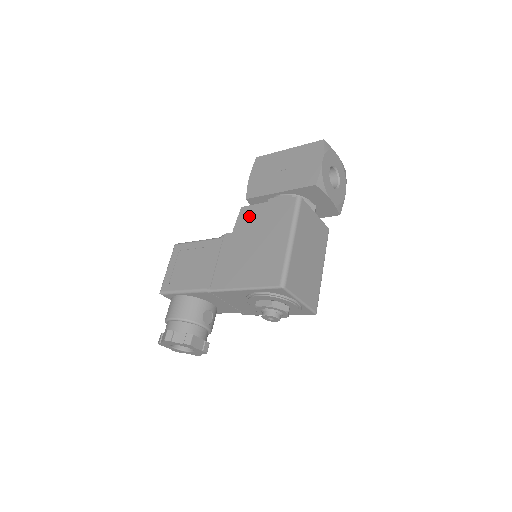
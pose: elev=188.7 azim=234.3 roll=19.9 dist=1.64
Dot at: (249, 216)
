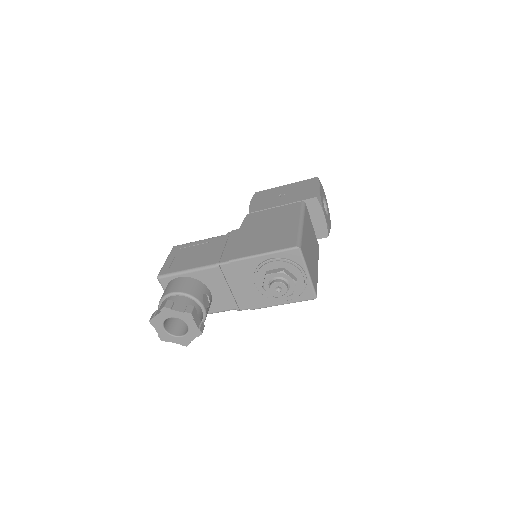
Dot at: (256, 217)
